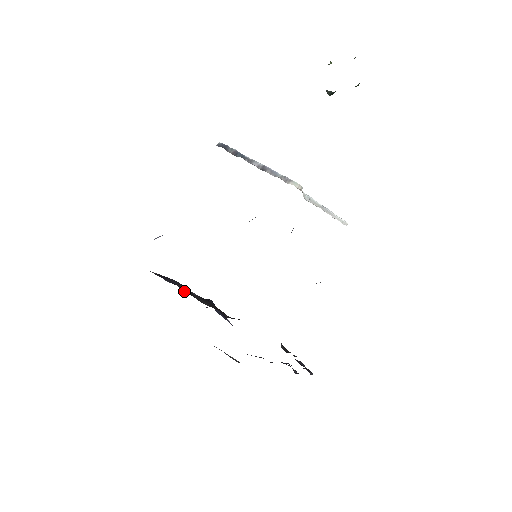
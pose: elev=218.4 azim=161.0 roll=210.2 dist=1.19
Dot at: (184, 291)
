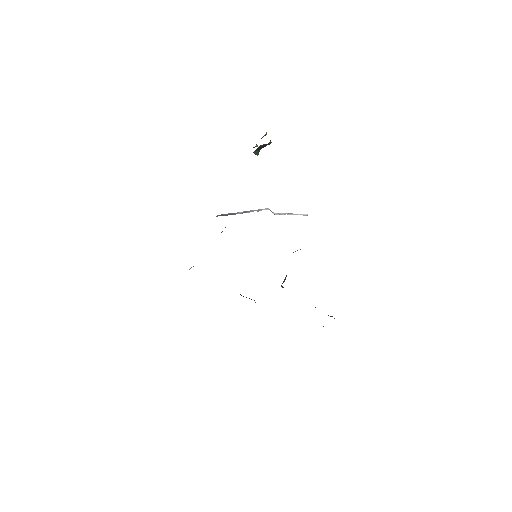
Dot at: occluded
